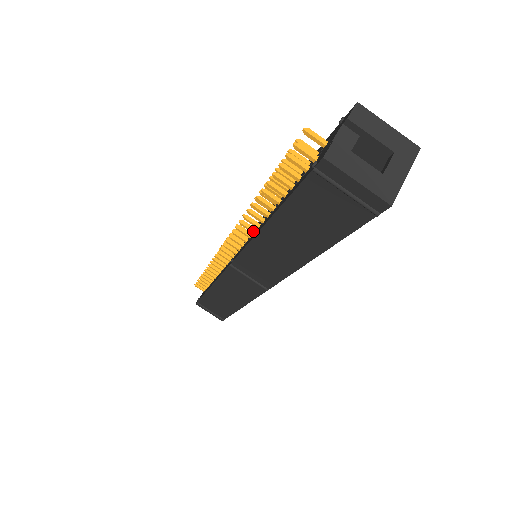
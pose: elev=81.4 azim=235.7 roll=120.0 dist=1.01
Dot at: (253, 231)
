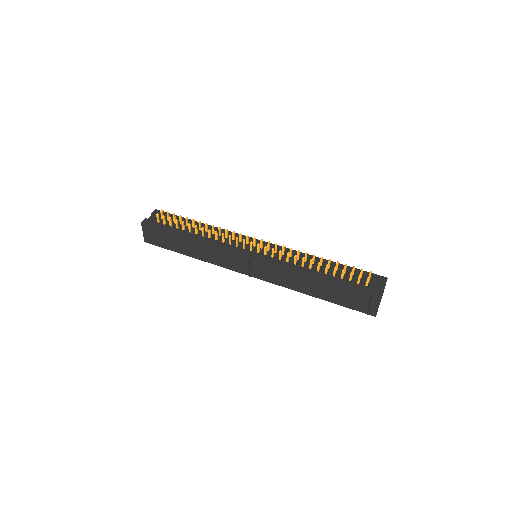
Dot at: (288, 260)
